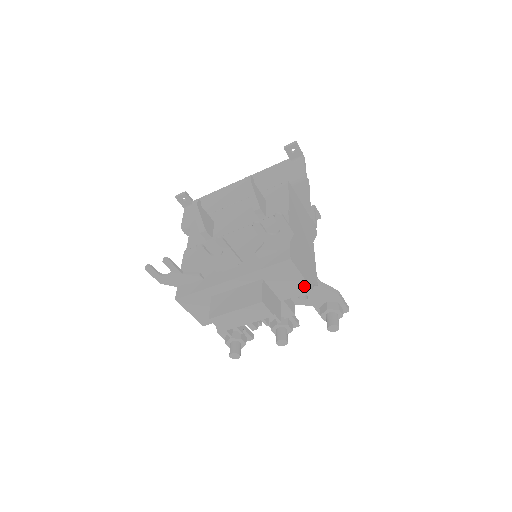
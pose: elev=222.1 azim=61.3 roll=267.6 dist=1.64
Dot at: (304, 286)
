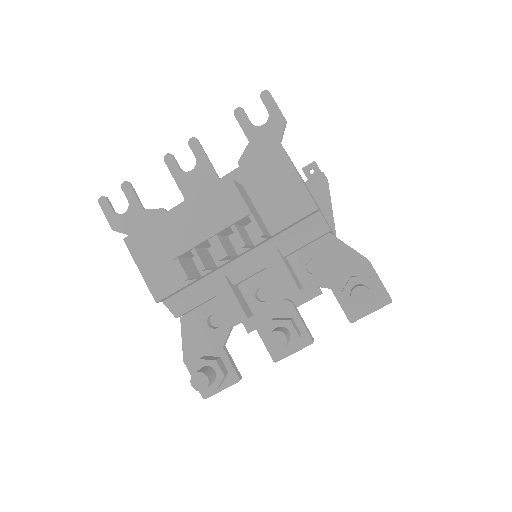
Dot at: (303, 198)
